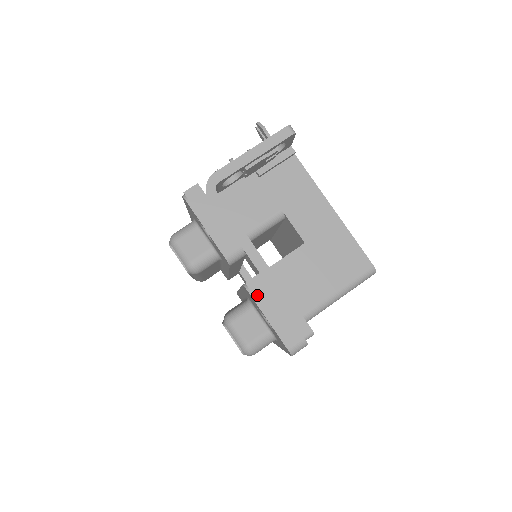
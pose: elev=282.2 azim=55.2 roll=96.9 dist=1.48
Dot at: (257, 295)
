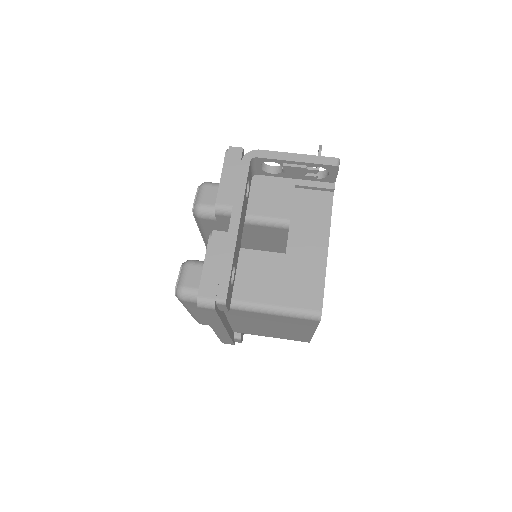
Dot at: (213, 244)
